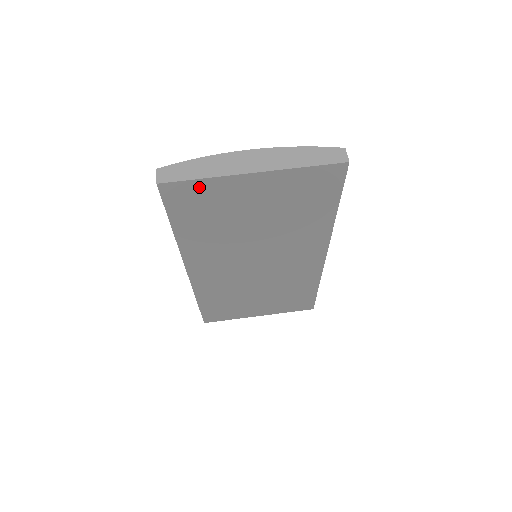
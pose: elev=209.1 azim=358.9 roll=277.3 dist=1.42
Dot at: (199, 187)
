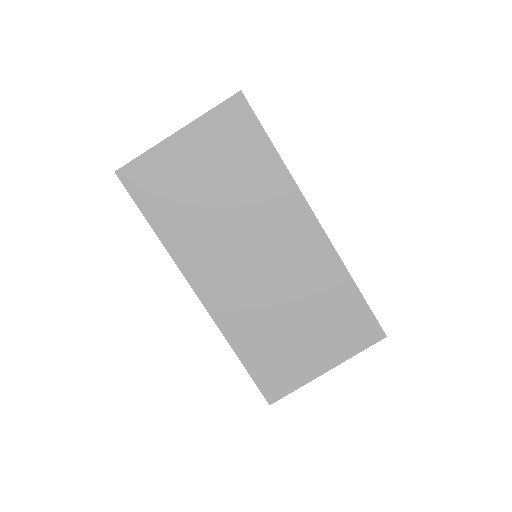
Dot at: (146, 164)
